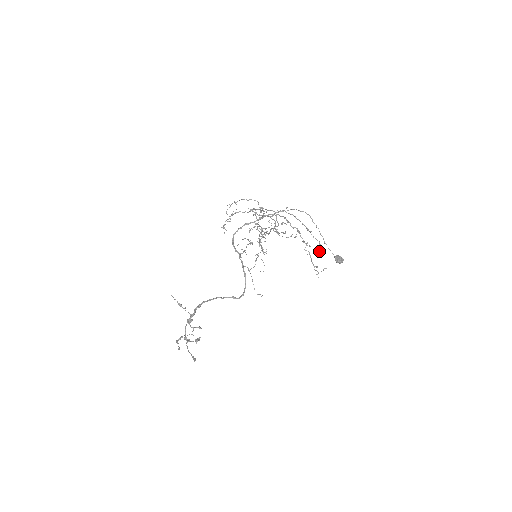
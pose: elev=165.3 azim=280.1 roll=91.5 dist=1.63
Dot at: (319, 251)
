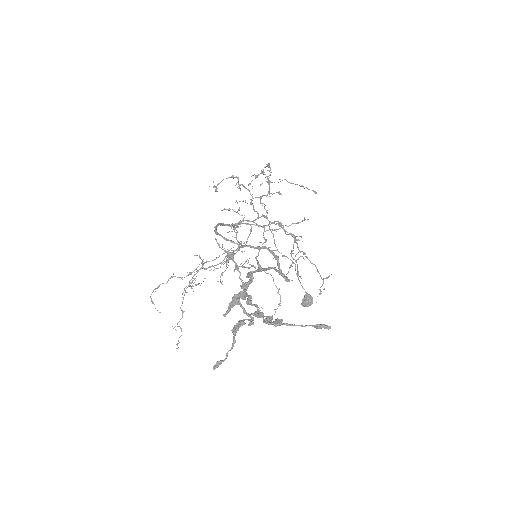
Dot at: occluded
